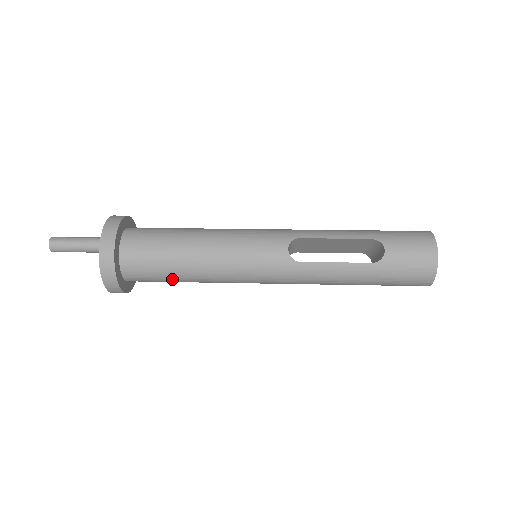
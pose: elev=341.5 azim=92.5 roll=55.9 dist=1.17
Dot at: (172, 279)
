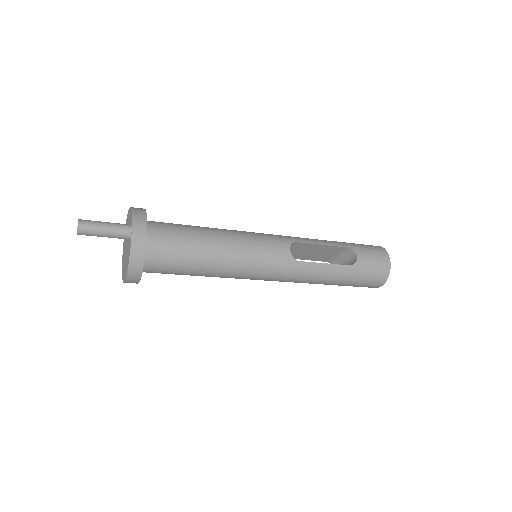
Dot at: (188, 271)
